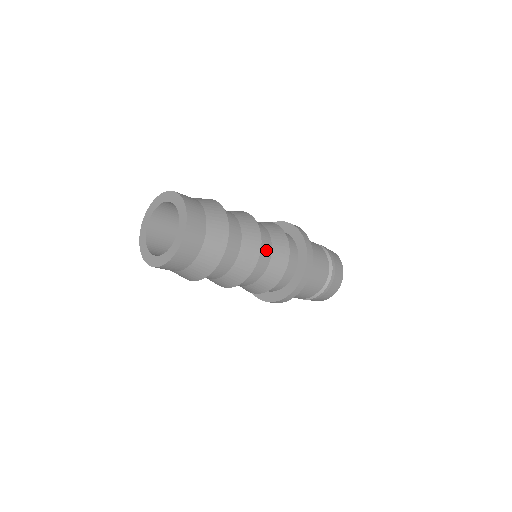
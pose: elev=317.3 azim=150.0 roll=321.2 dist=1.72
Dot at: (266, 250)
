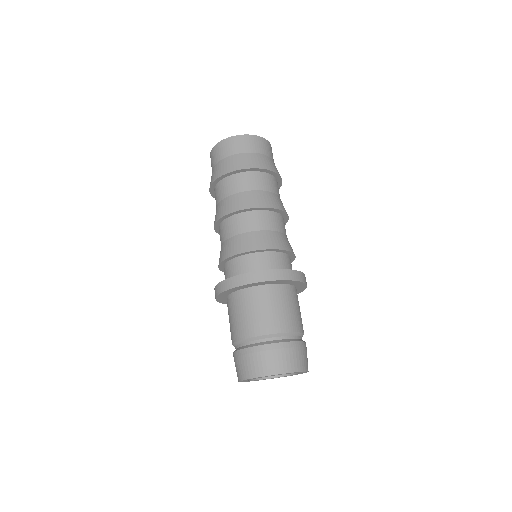
Dot at: (266, 223)
